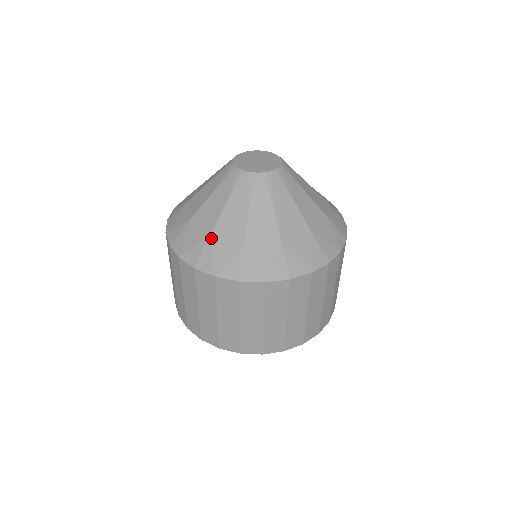
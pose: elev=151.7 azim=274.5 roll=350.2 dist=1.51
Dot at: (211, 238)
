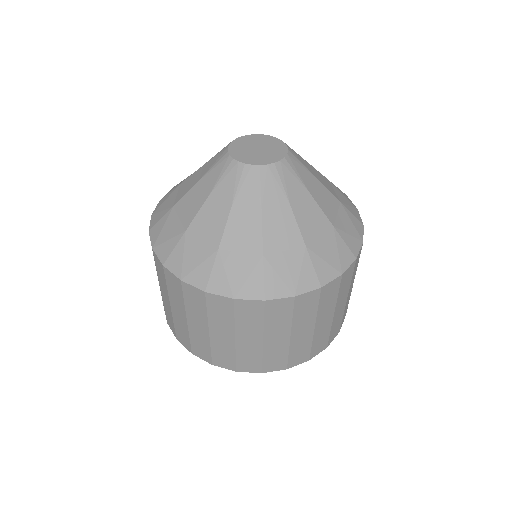
Dot at: (186, 234)
